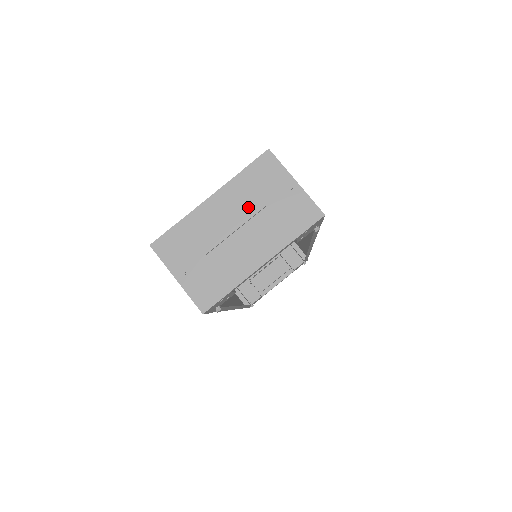
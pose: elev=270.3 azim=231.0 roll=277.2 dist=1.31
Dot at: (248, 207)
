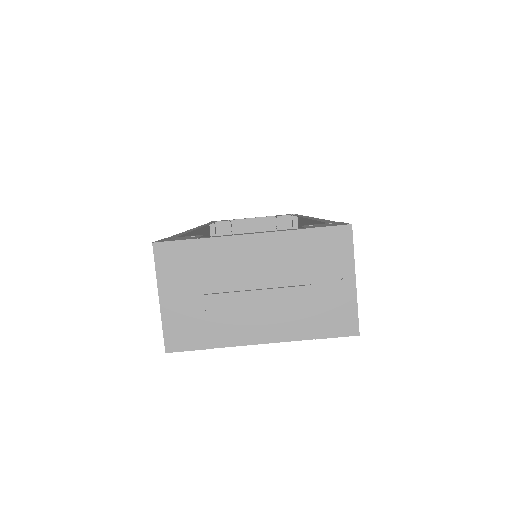
Dot at: (286, 273)
